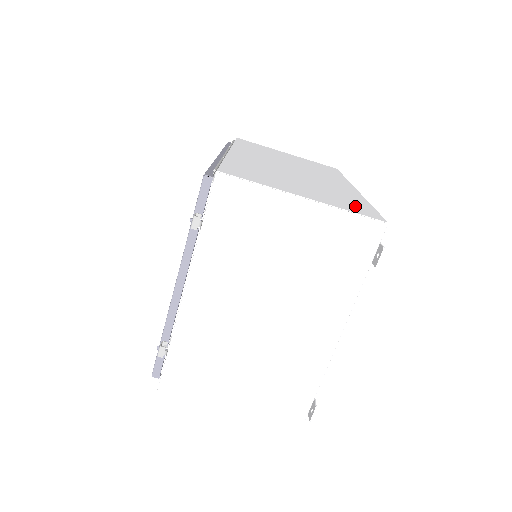
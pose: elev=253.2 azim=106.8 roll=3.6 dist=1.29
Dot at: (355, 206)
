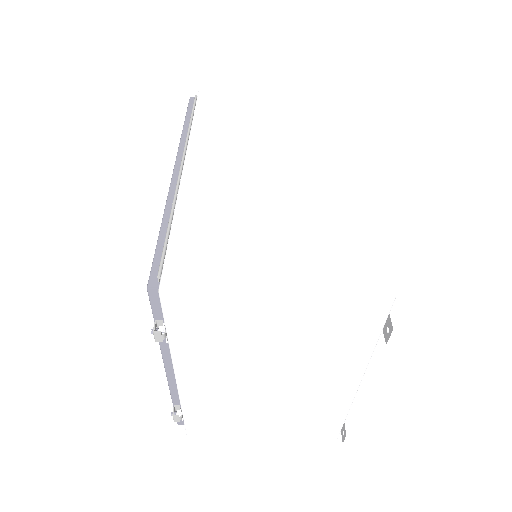
Dot at: (352, 261)
